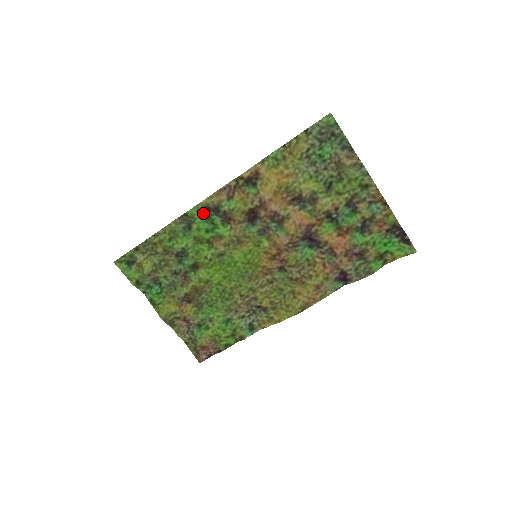
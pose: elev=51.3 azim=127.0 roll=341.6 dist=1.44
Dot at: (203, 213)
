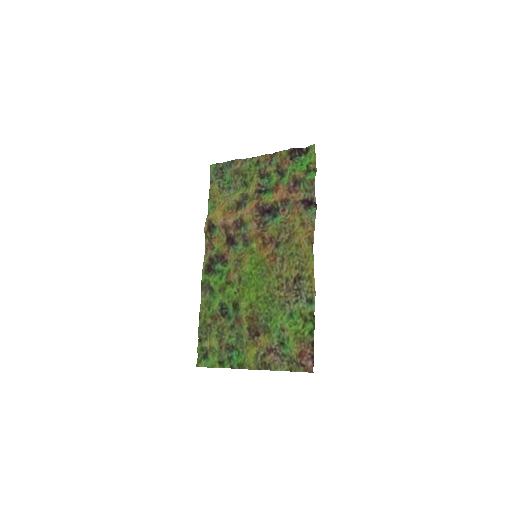
Dot at: (209, 272)
